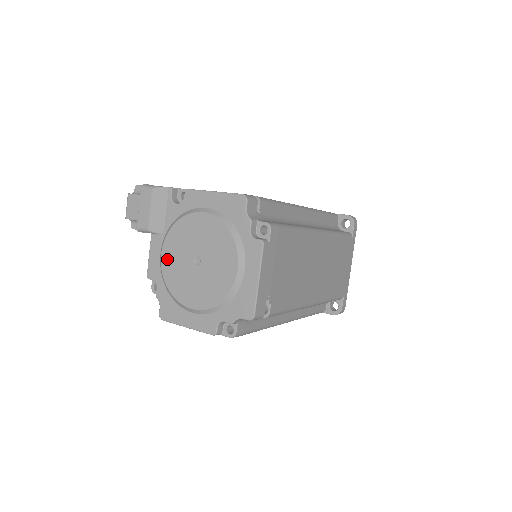
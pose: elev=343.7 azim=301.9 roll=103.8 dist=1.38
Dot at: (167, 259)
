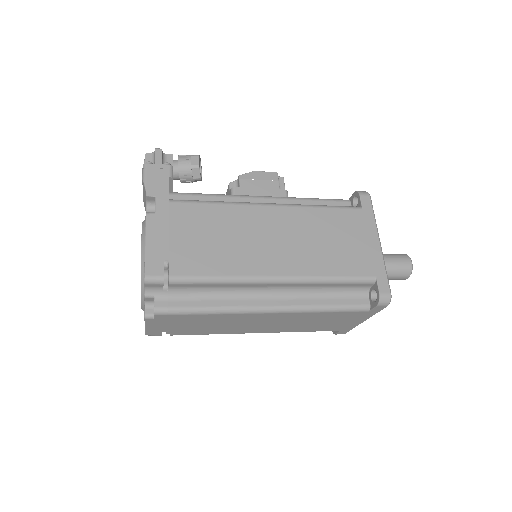
Dot at: occluded
